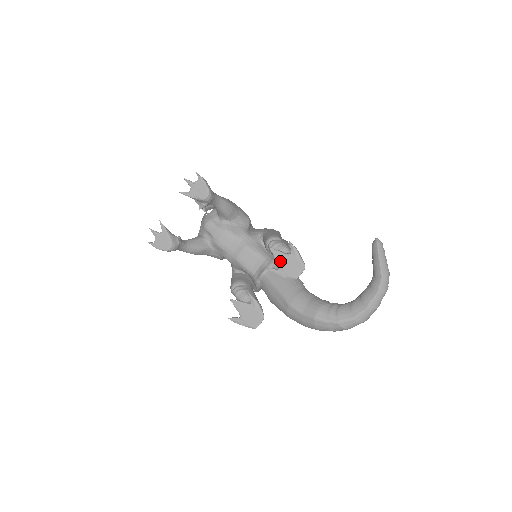
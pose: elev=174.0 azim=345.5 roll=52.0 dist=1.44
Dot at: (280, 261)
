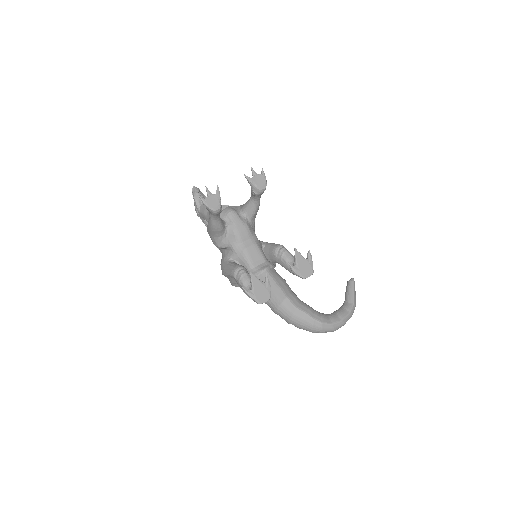
Dot at: (299, 260)
